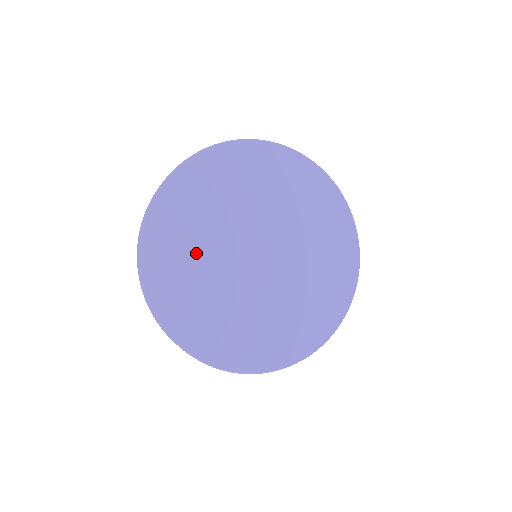
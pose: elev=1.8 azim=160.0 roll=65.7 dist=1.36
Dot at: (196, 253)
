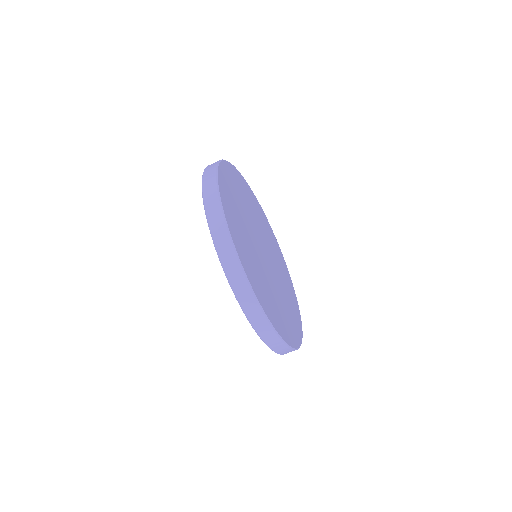
Dot at: (246, 239)
